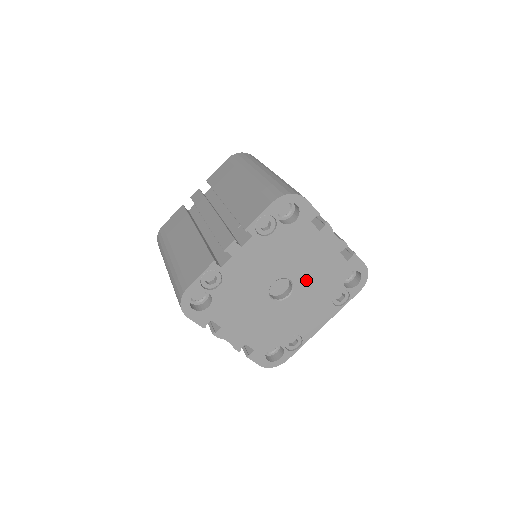
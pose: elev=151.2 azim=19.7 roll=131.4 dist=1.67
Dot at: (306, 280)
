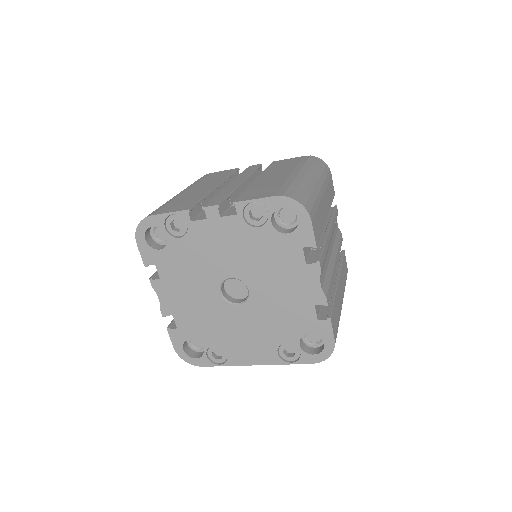
Dot at: (264, 303)
